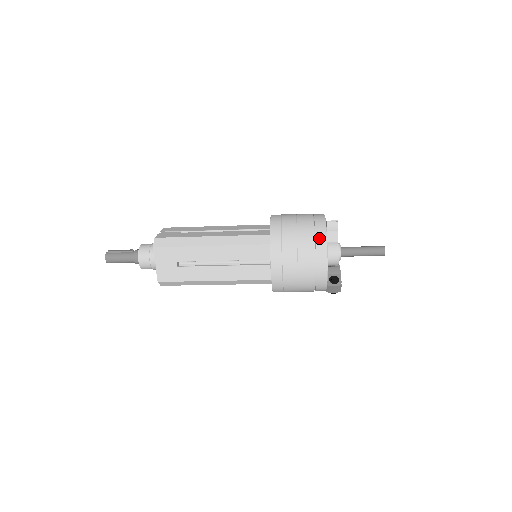
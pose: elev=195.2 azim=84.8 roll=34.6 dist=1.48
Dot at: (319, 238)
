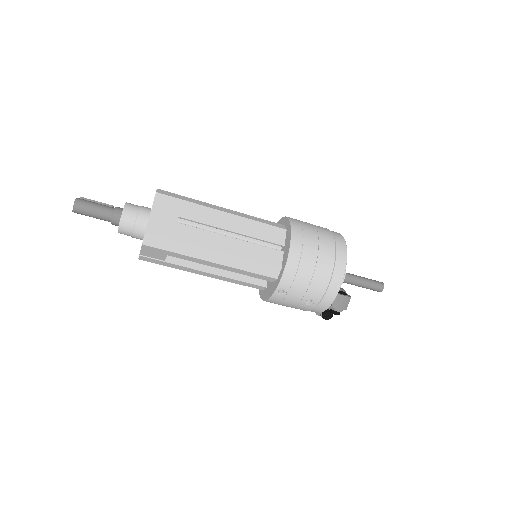
Dot at: (337, 235)
